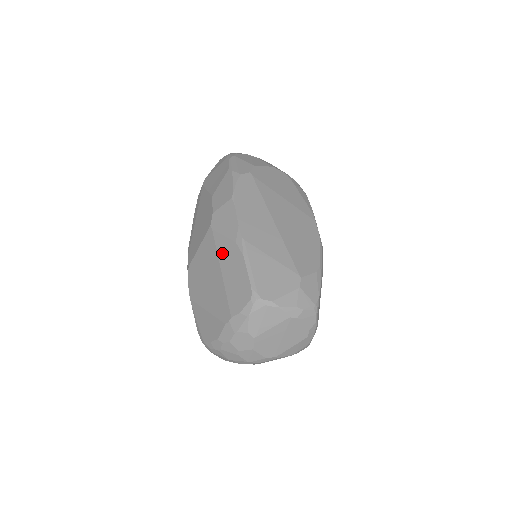
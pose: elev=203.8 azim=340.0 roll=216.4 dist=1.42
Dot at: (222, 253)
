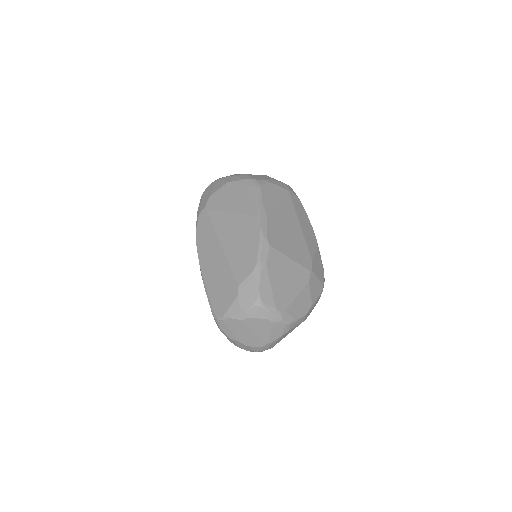
Dot at: occluded
